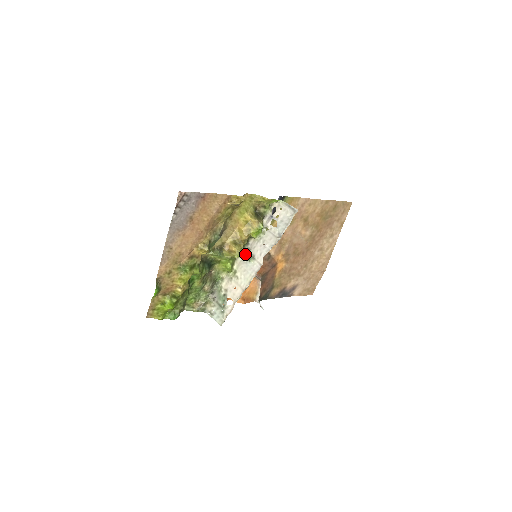
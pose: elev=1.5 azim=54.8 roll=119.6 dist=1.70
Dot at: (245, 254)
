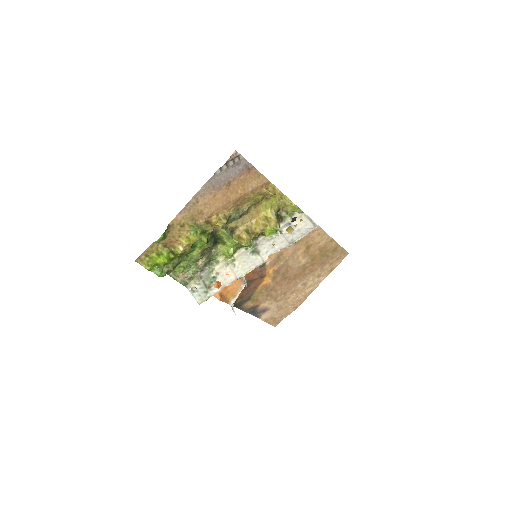
Dot at: (251, 247)
